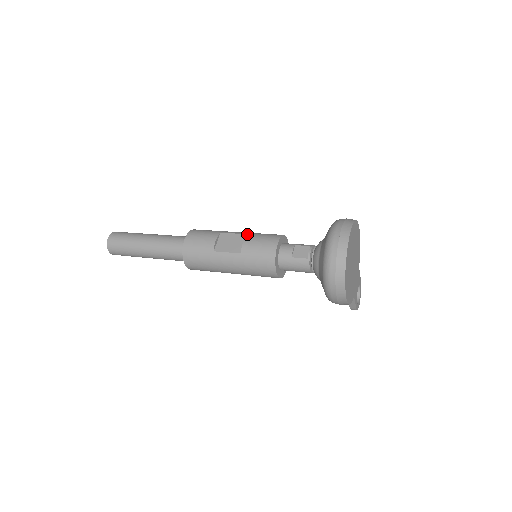
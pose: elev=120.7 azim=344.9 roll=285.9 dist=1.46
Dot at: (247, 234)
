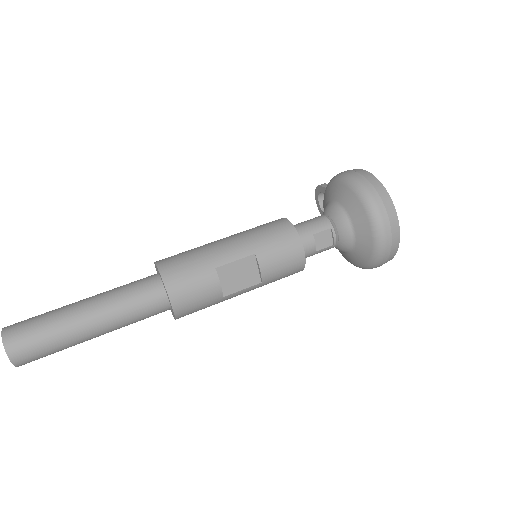
Dot at: (255, 254)
